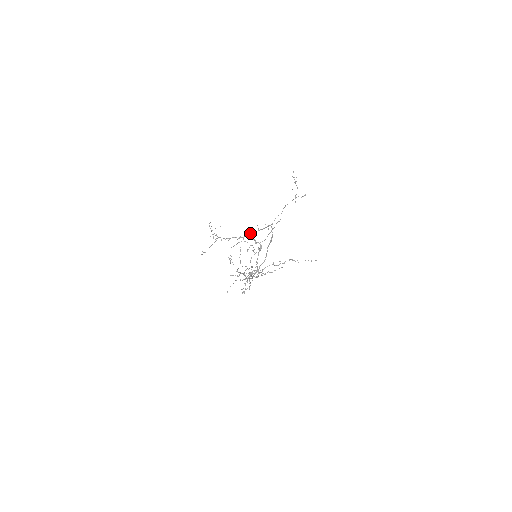
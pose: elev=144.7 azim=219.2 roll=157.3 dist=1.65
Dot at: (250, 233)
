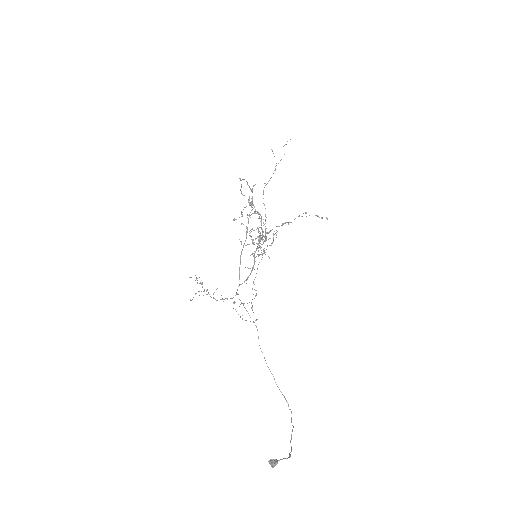
Dot at: (273, 467)
